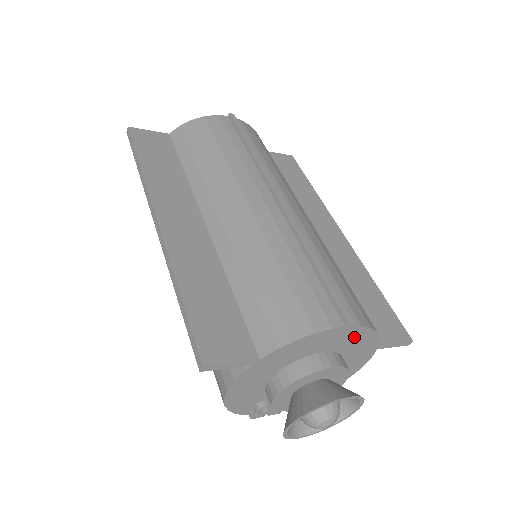
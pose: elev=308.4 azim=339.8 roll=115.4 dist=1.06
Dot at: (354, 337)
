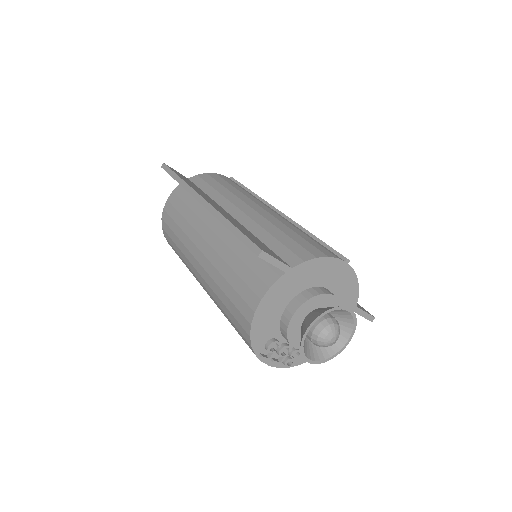
Dot at: (346, 281)
